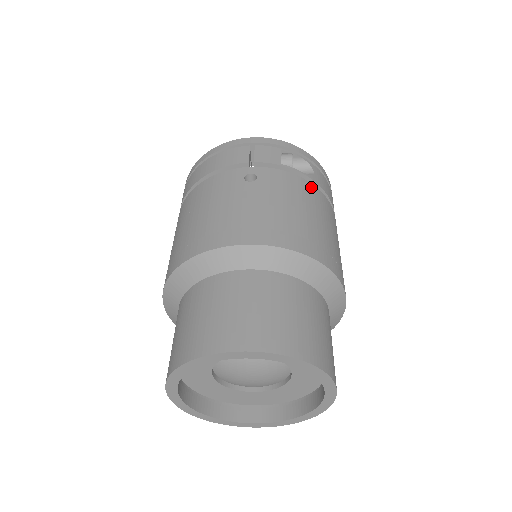
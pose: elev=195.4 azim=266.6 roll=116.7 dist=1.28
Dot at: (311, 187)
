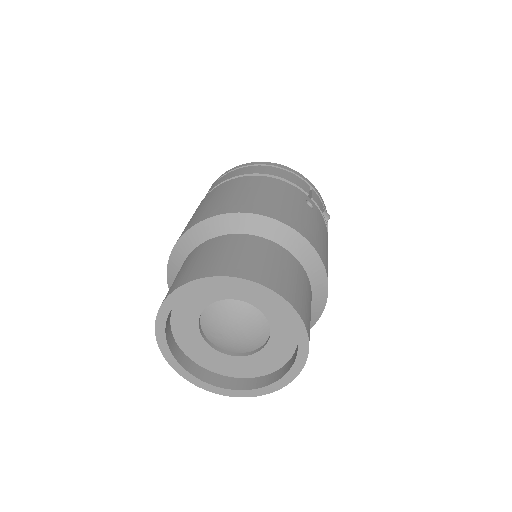
Dot at: occluded
